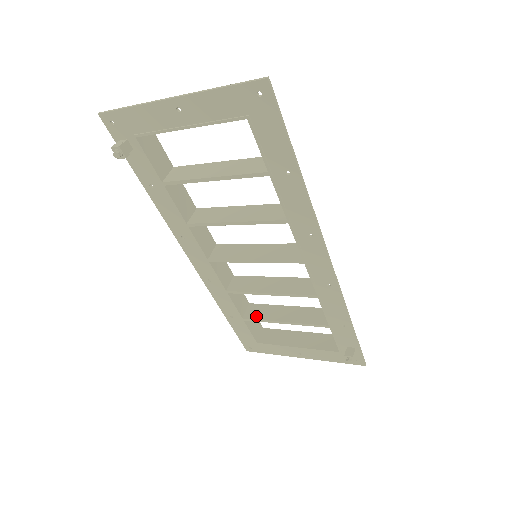
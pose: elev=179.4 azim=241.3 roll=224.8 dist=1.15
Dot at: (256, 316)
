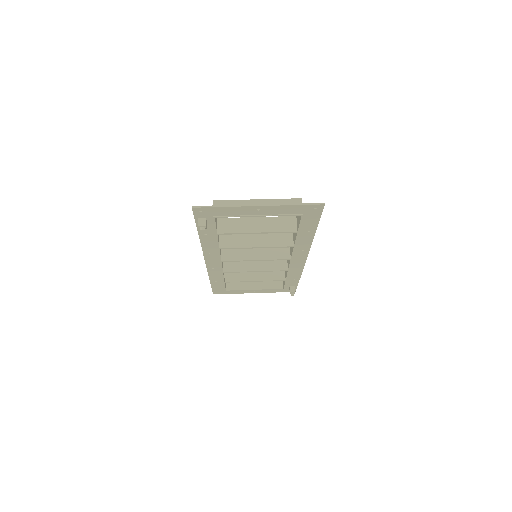
Dot at: (234, 279)
